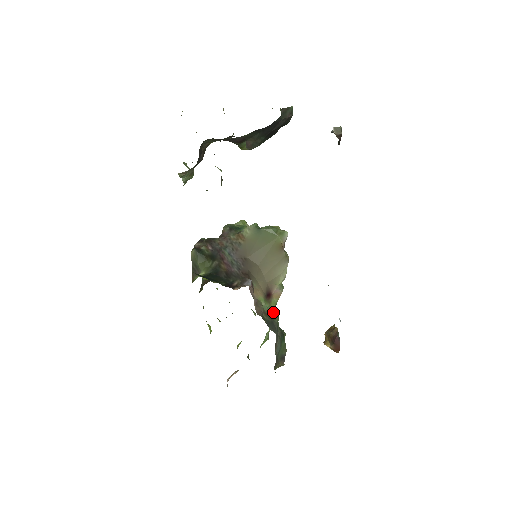
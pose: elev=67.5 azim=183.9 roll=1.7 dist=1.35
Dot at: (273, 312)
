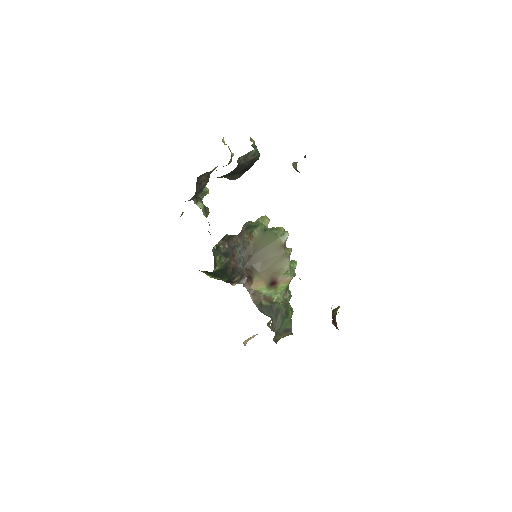
Dot at: (284, 293)
